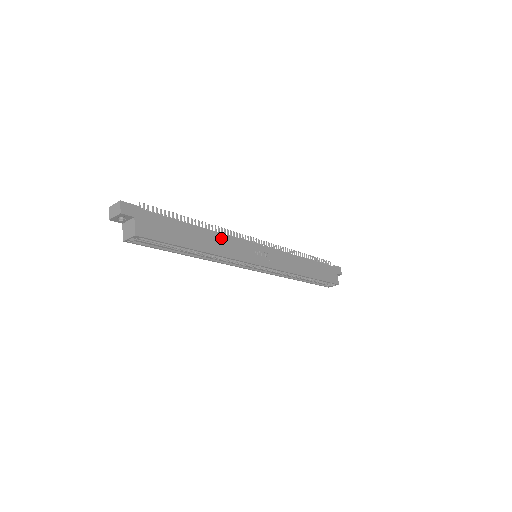
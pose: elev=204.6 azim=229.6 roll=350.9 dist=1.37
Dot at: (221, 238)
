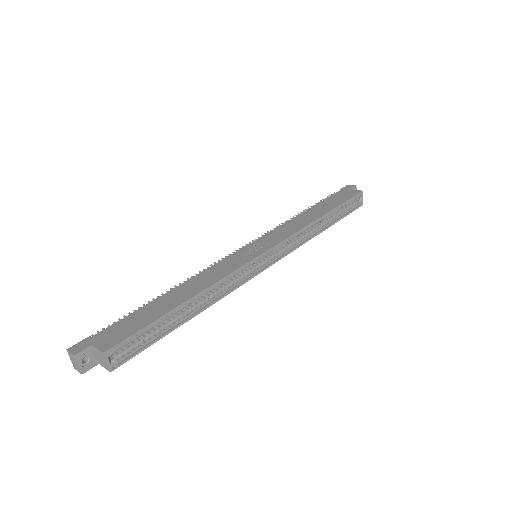
Dot at: (199, 278)
